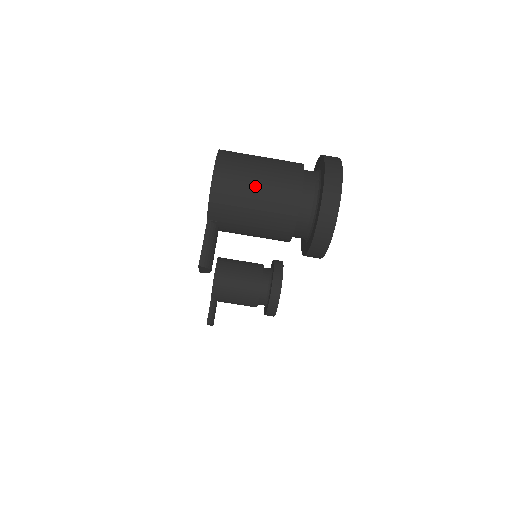
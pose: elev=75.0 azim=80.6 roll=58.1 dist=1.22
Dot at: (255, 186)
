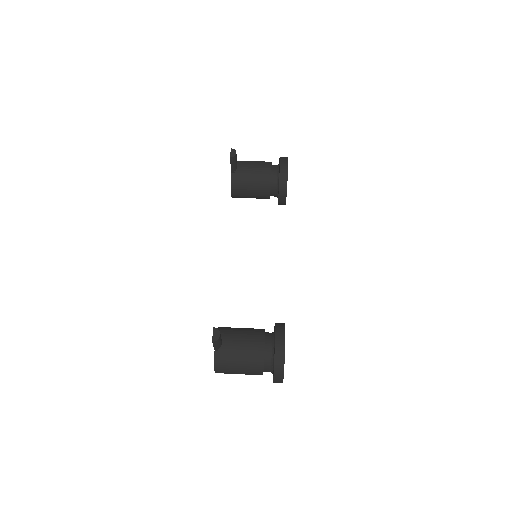
Dot at: occluded
